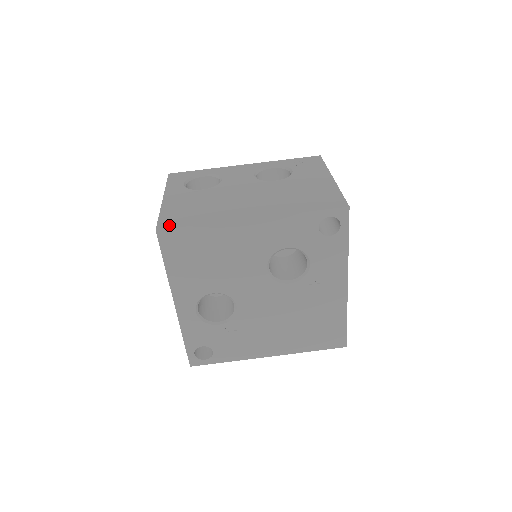
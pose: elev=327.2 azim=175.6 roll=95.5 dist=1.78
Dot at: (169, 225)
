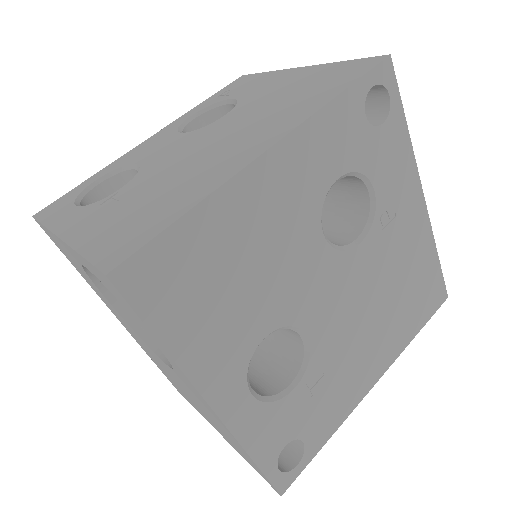
Dot at: (125, 251)
